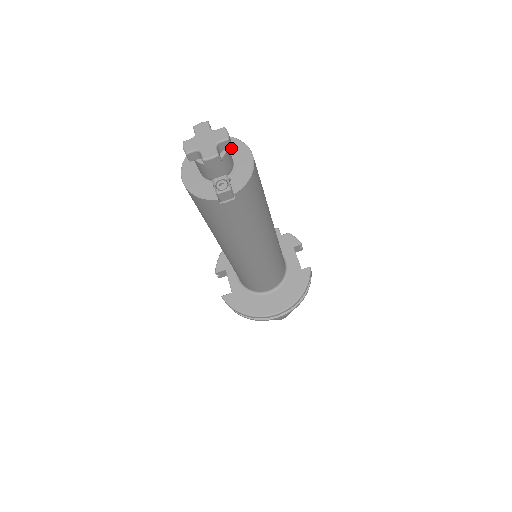
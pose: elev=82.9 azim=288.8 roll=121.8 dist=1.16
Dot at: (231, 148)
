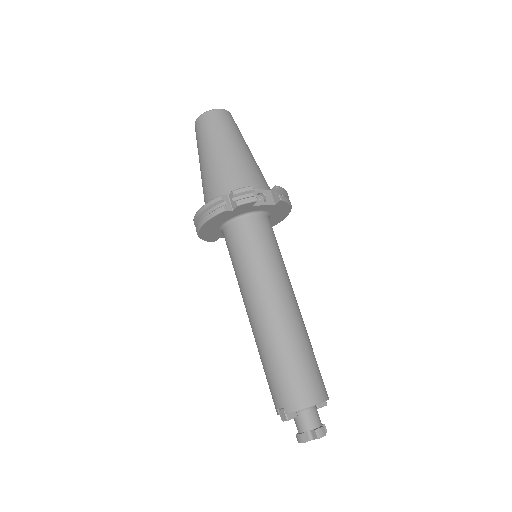
Dot at: occluded
